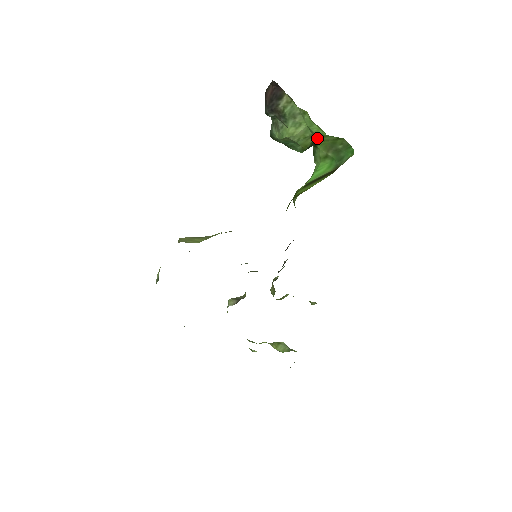
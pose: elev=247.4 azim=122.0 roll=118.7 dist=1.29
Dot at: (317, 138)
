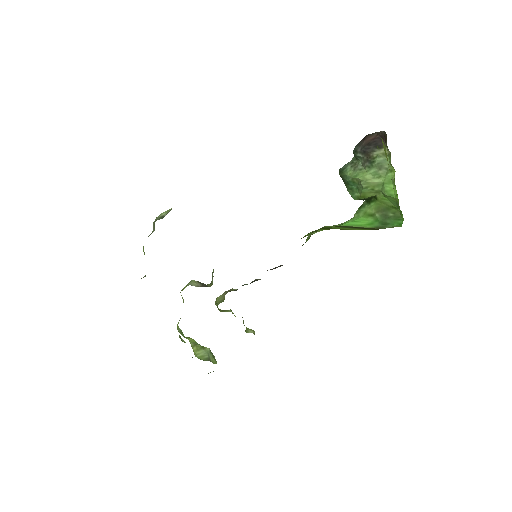
Dot at: (379, 196)
